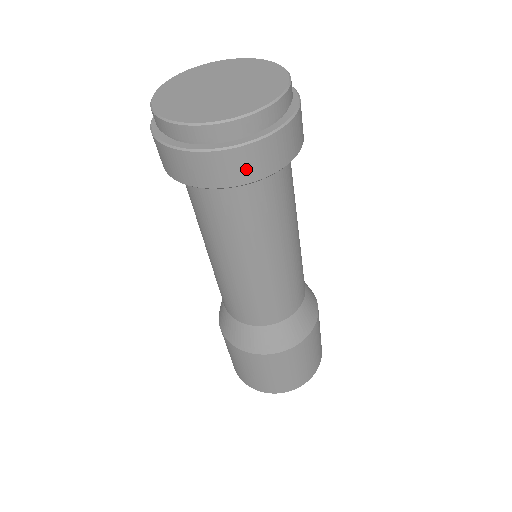
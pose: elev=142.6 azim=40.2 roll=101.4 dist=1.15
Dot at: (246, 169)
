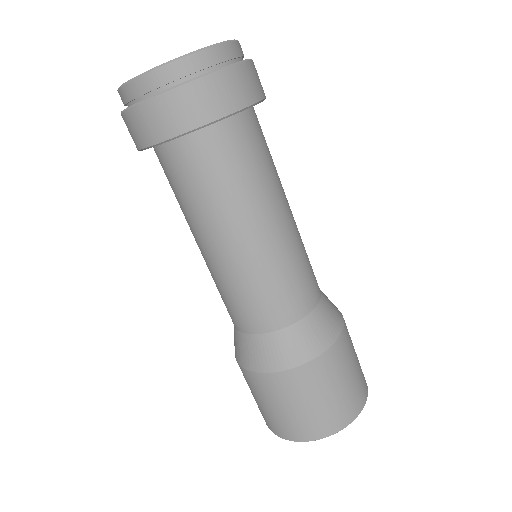
Dot at: (155, 126)
